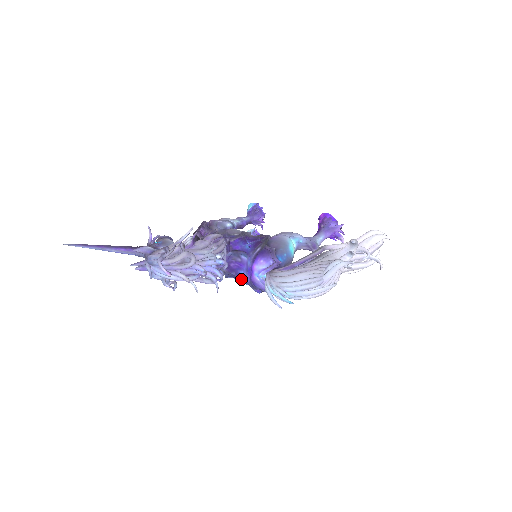
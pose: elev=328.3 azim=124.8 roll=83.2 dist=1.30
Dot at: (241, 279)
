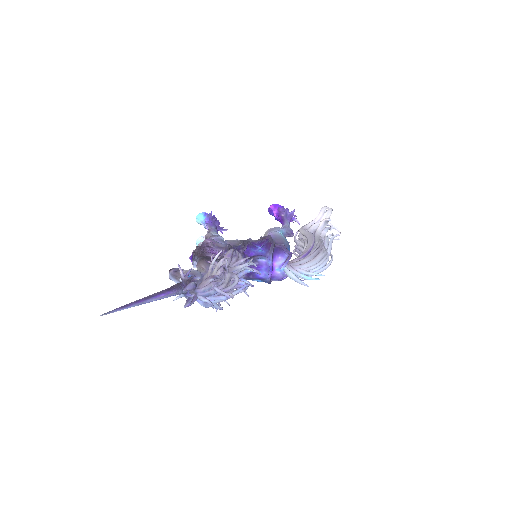
Dot at: (258, 279)
